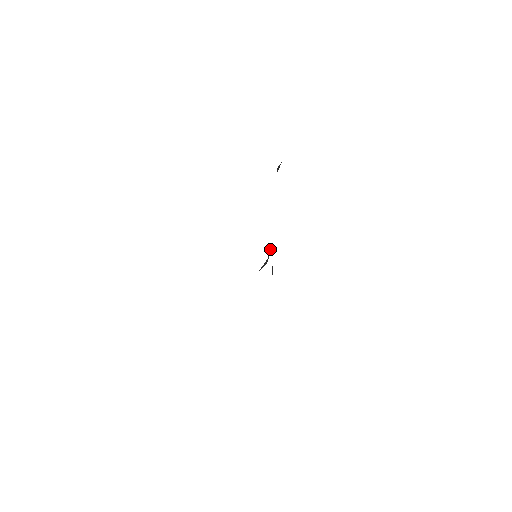
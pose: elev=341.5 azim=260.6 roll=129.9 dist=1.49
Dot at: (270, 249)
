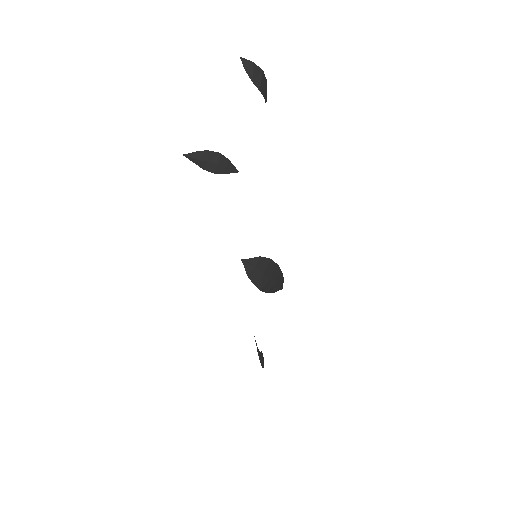
Dot at: (217, 157)
